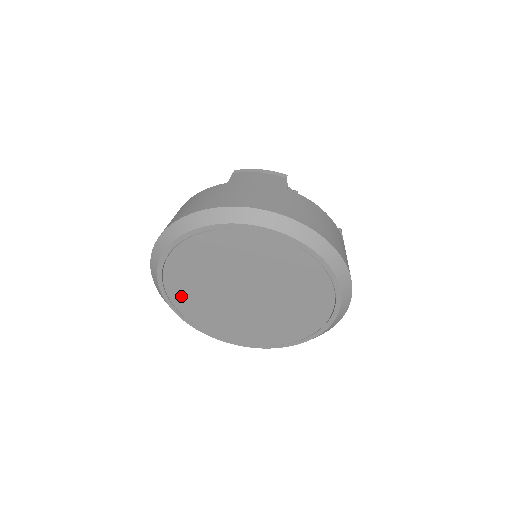
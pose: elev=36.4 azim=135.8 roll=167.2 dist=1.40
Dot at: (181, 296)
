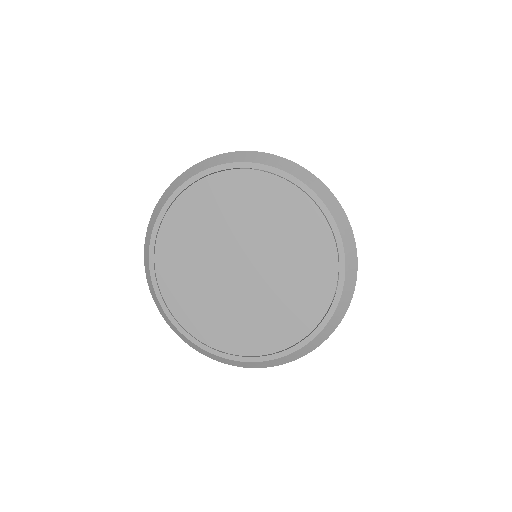
Dot at: (170, 247)
